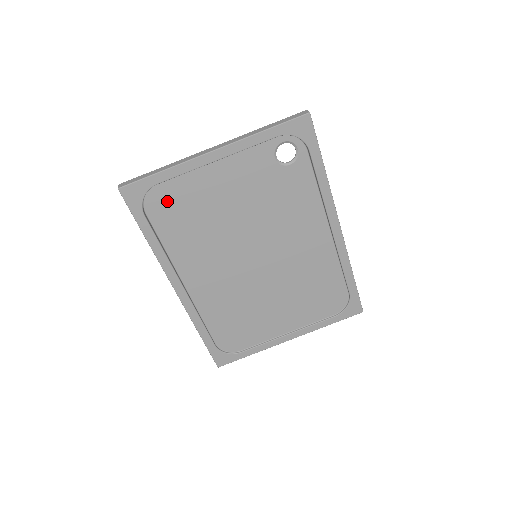
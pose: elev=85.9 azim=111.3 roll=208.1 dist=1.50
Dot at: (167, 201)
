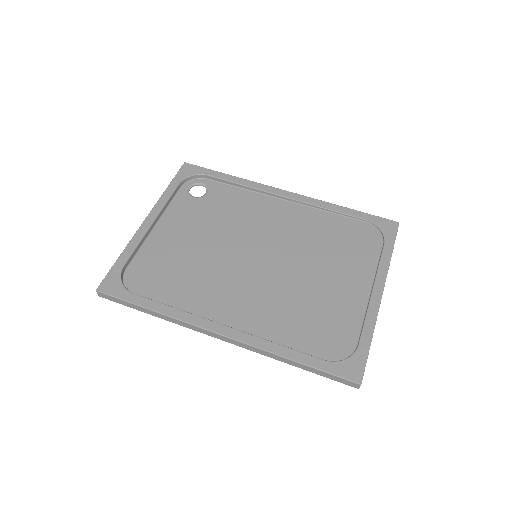
Dot at: (145, 275)
